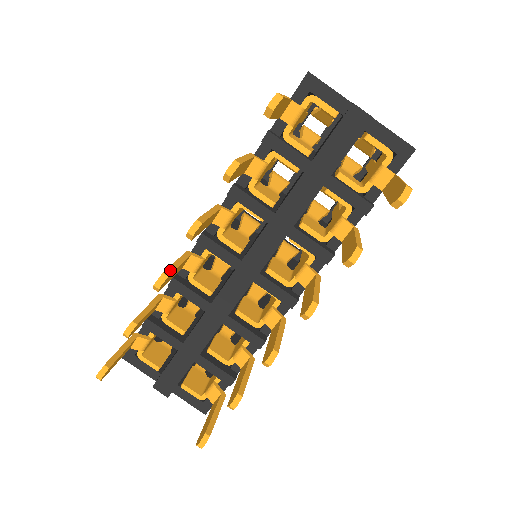
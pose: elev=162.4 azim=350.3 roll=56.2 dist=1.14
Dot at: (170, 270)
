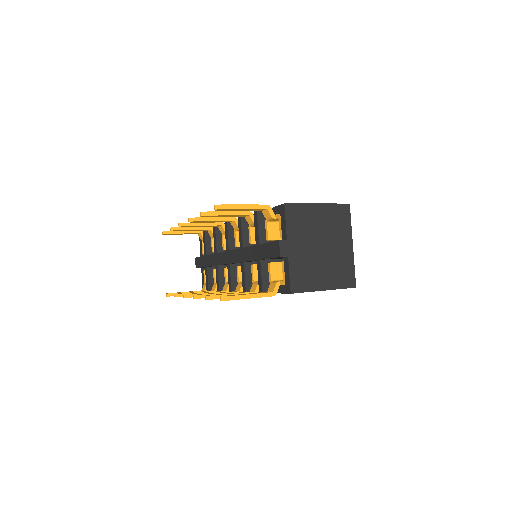
Dot at: (191, 224)
